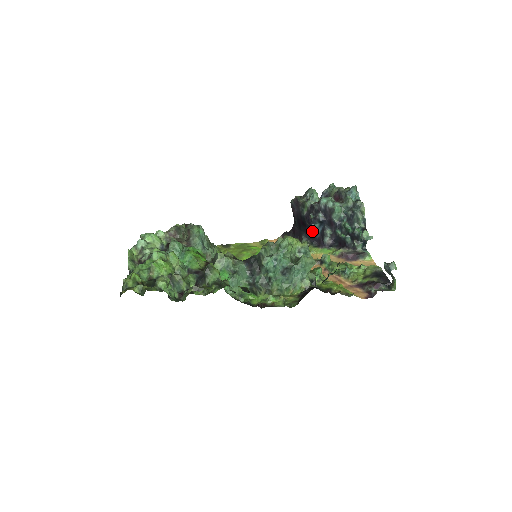
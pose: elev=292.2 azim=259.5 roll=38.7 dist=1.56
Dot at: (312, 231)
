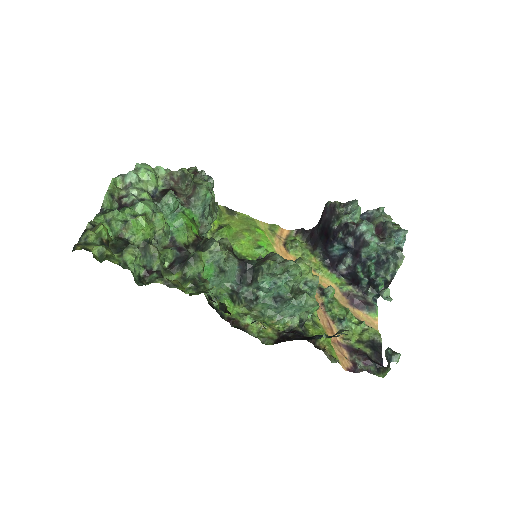
Dot at: (331, 249)
